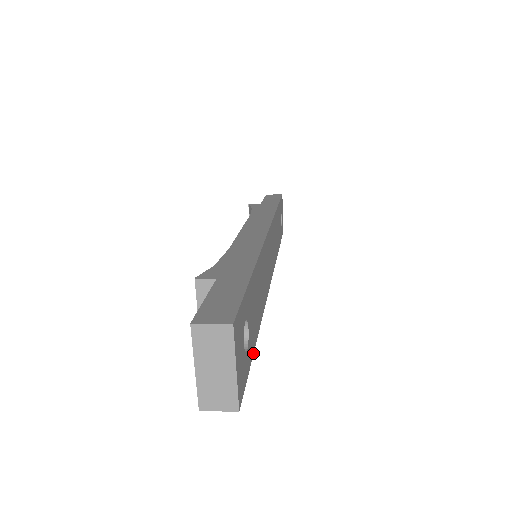
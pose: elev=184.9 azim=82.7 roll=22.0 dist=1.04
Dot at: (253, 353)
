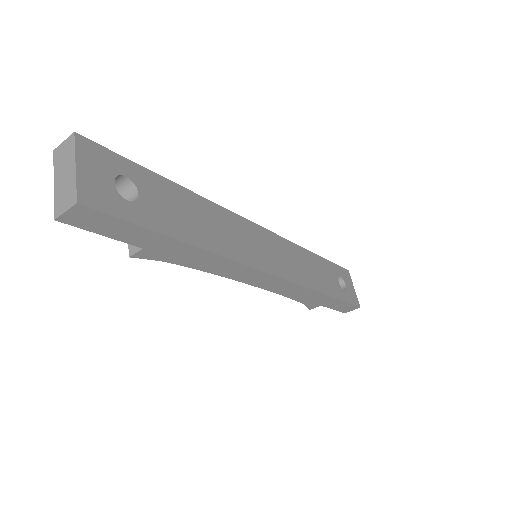
Dot at: (159, 233)
